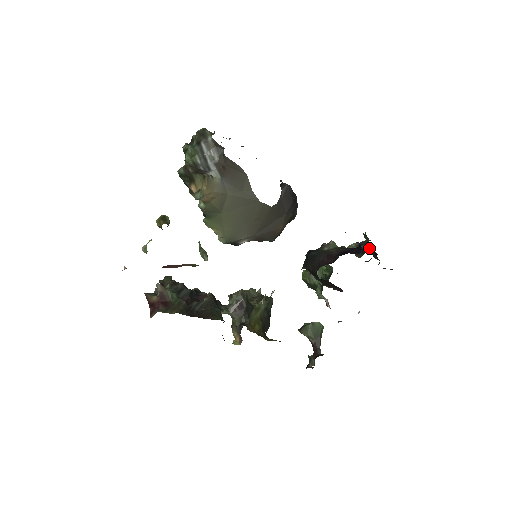
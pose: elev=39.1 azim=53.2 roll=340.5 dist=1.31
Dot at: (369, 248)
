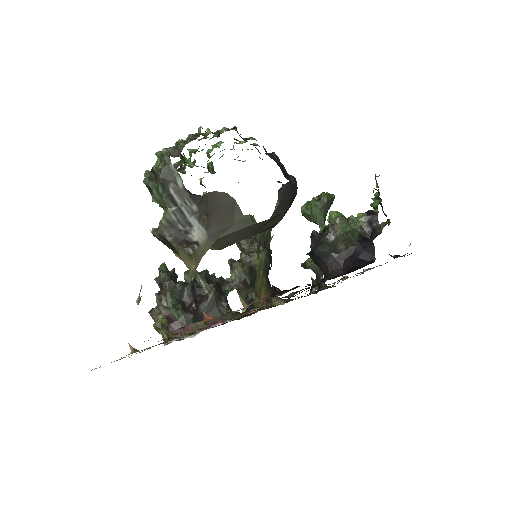
Dot at: occluded
